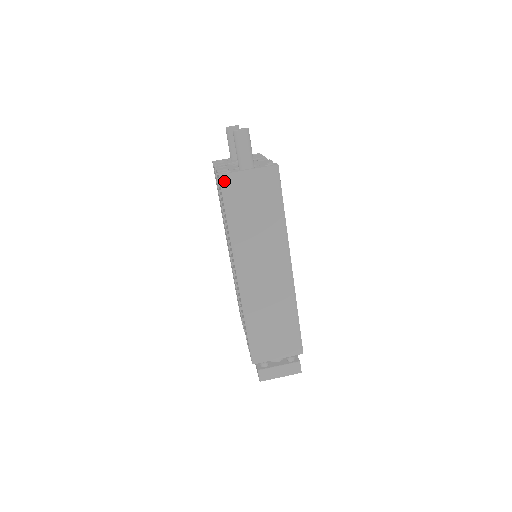
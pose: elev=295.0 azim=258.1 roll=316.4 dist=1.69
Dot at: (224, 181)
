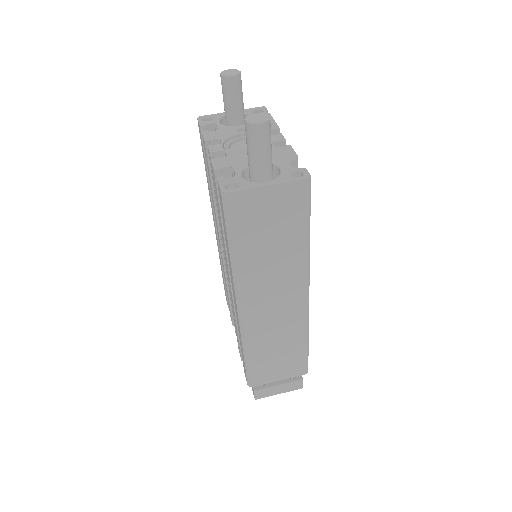
Dot at: (229, 201)
